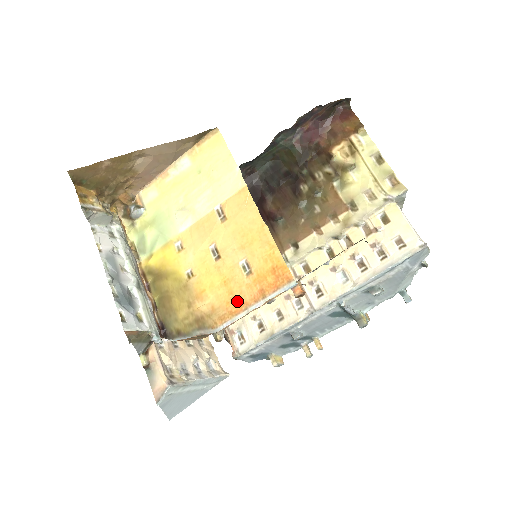
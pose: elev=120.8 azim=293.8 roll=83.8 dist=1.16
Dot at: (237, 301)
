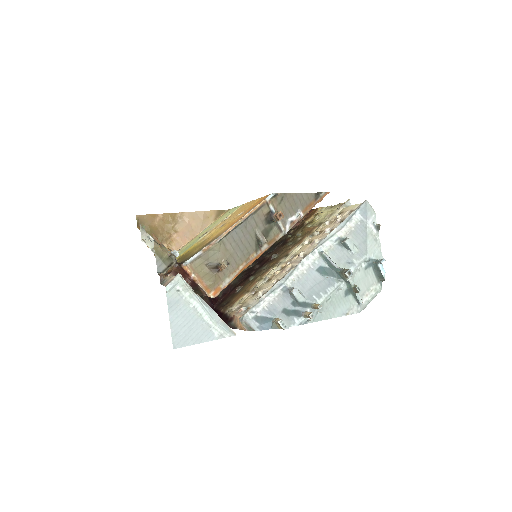
Dot at: (235, 221)
